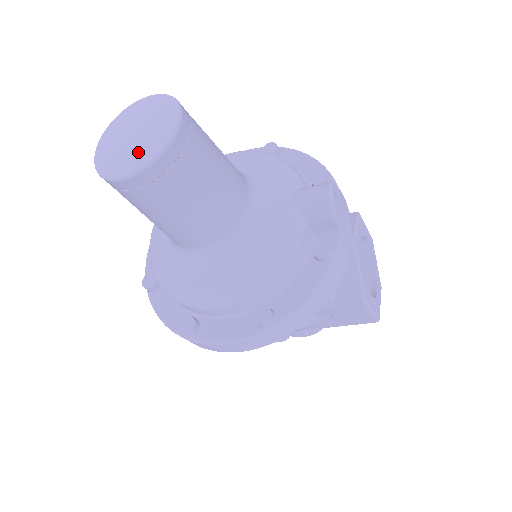
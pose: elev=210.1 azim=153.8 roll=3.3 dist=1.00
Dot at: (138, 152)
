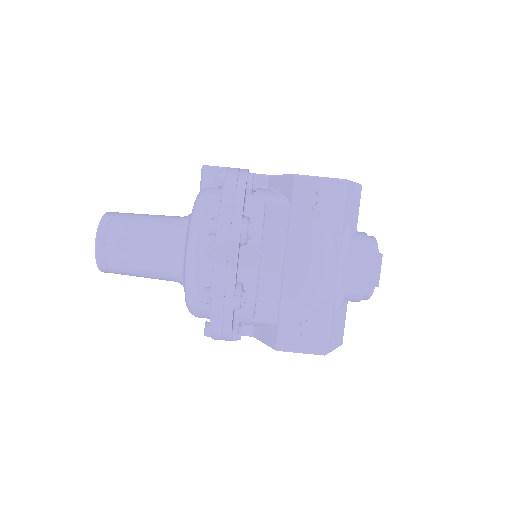
Dot at: occluded
